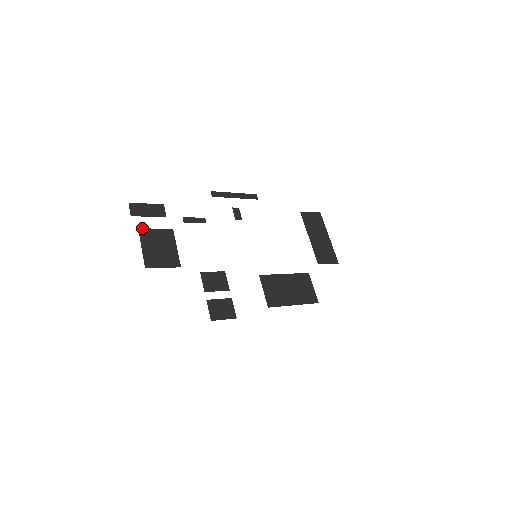
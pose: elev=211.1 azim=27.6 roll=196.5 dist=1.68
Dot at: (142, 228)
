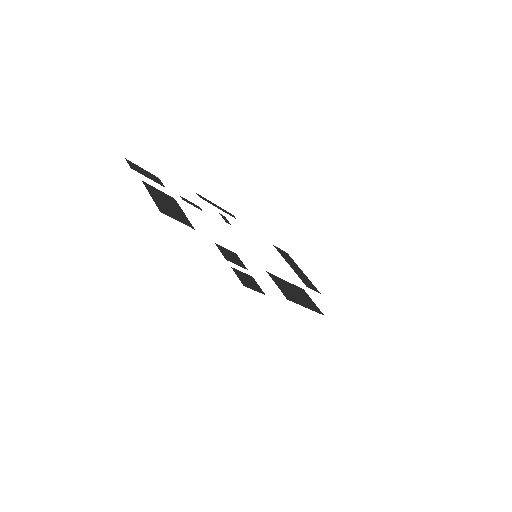
Dot at: (145, 182)
